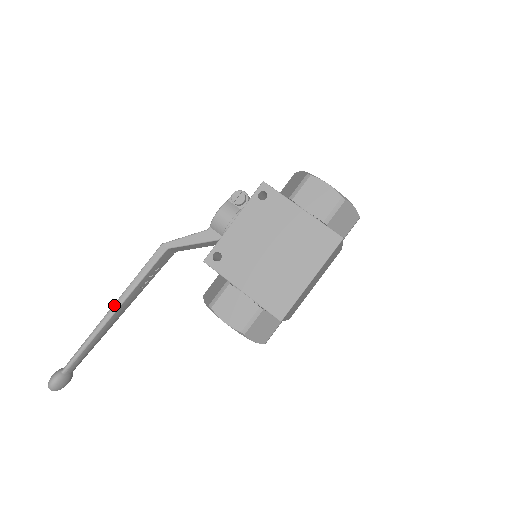
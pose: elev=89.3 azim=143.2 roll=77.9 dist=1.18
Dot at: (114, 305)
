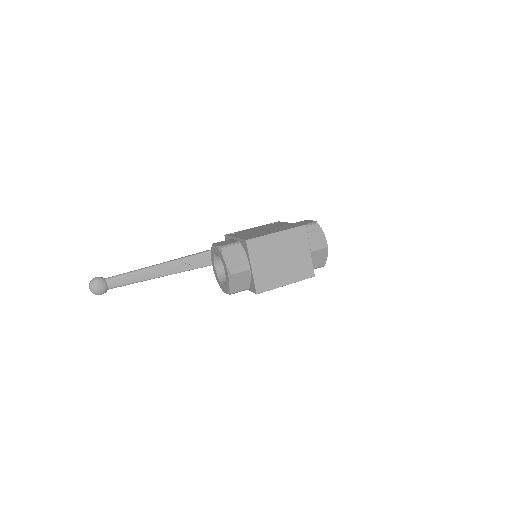
Dot at: (161, 263)
